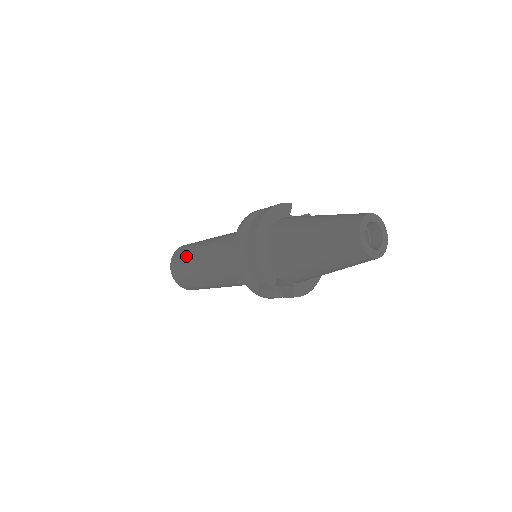
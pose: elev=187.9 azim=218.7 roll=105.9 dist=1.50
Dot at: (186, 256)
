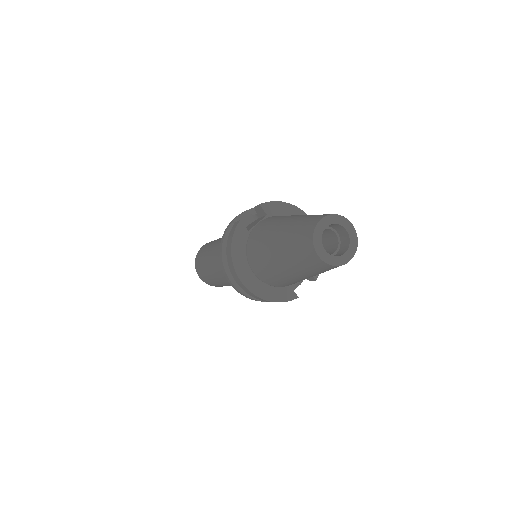
Dot at: (208, 278)
